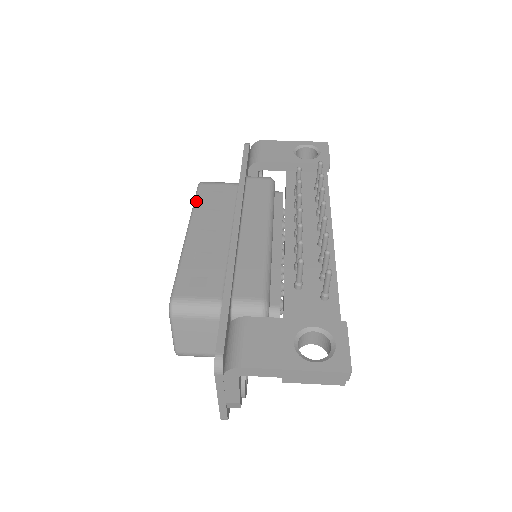
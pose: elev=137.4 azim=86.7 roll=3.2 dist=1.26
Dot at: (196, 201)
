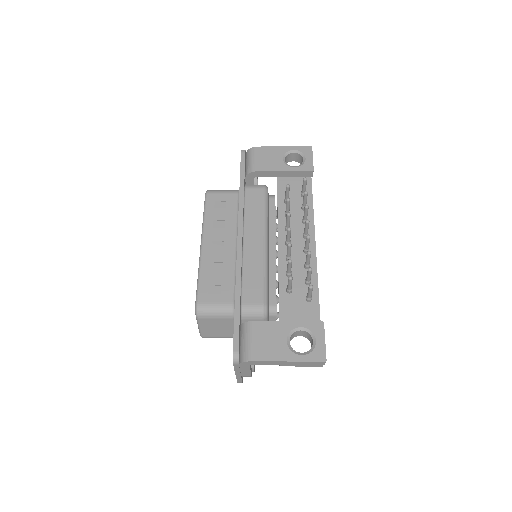
Dot at: (205, 212)
